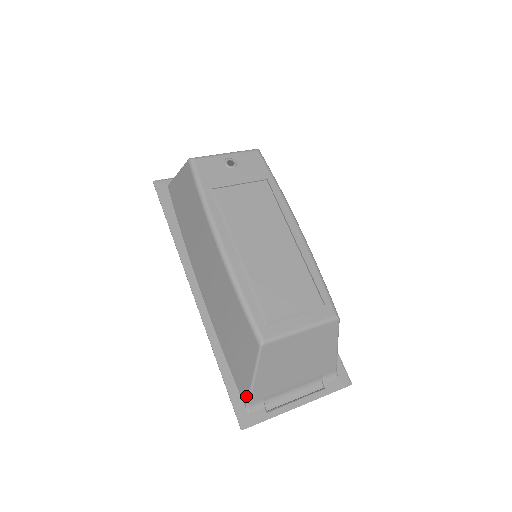
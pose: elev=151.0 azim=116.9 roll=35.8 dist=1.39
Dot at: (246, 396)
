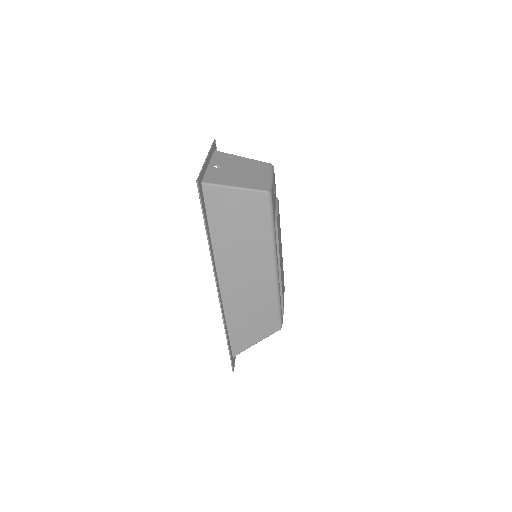
Dot at: (240, 352)
